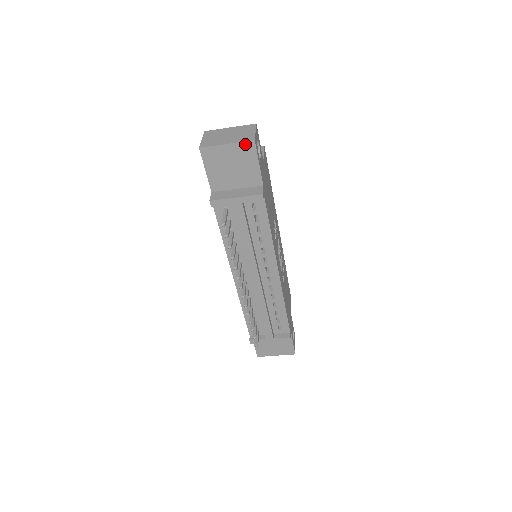
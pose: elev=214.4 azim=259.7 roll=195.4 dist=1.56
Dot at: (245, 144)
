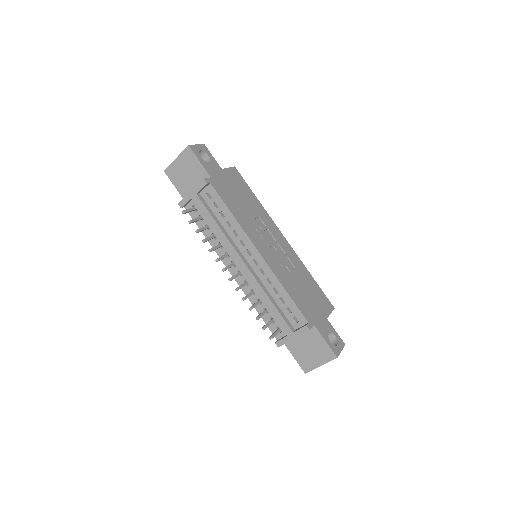
Dot at: (185, 152)
